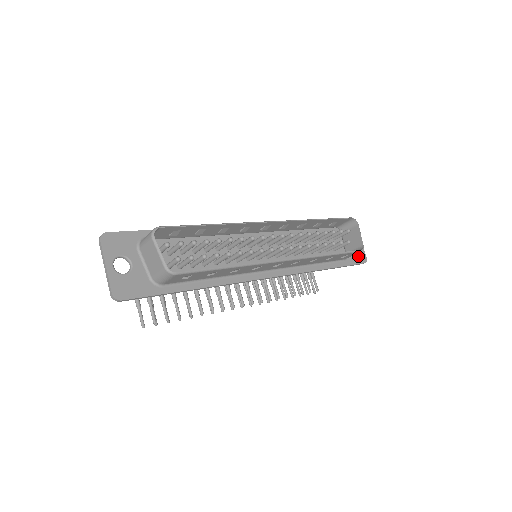
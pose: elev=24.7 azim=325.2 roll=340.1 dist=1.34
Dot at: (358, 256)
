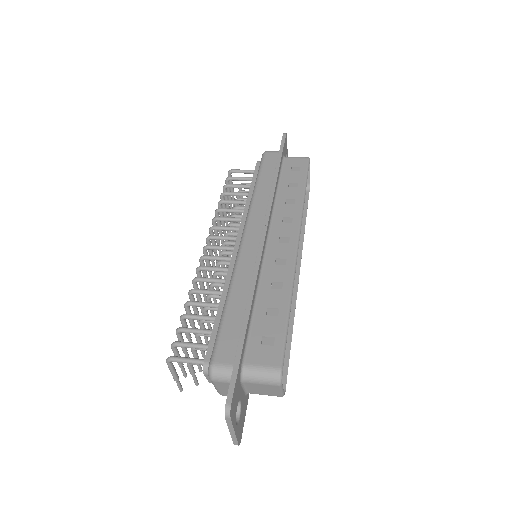
Dot at: occluded
